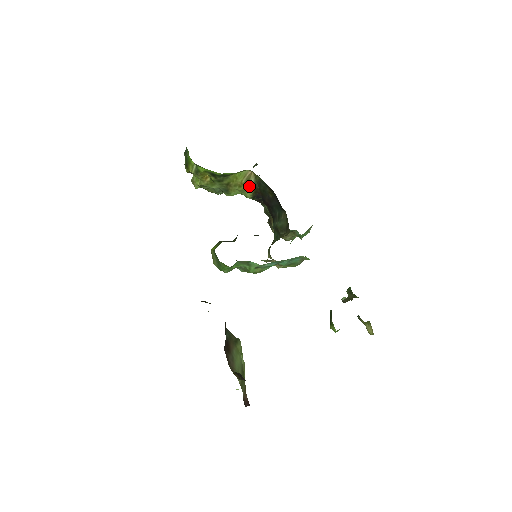
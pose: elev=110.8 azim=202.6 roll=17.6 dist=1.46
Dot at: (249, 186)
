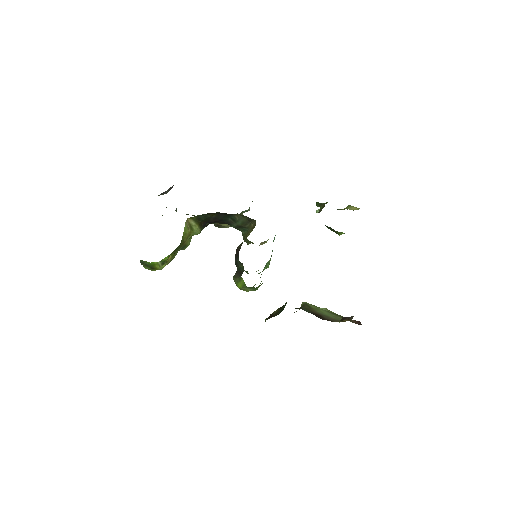
Dot at: (194, 228)
